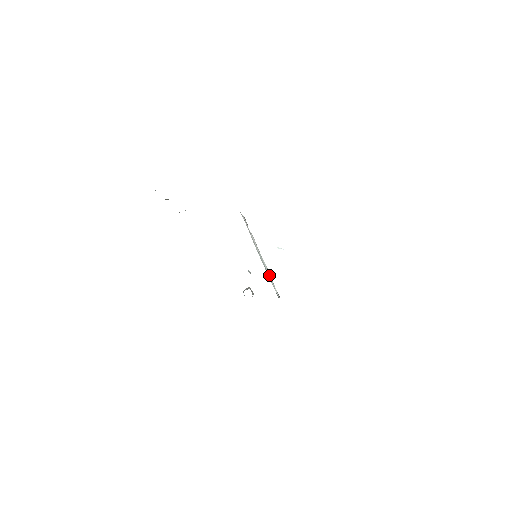
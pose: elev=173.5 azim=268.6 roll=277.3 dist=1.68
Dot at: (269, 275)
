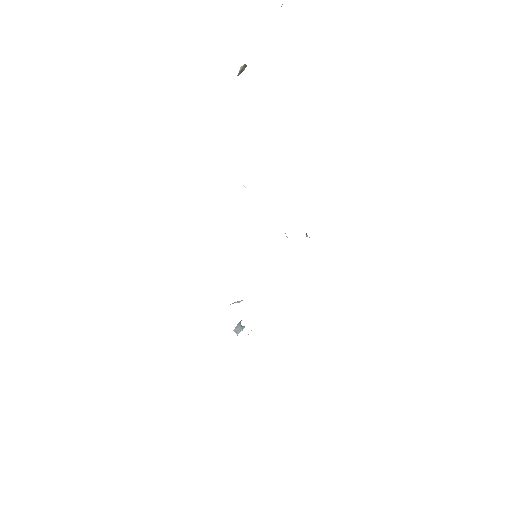
Dot at: occluded
